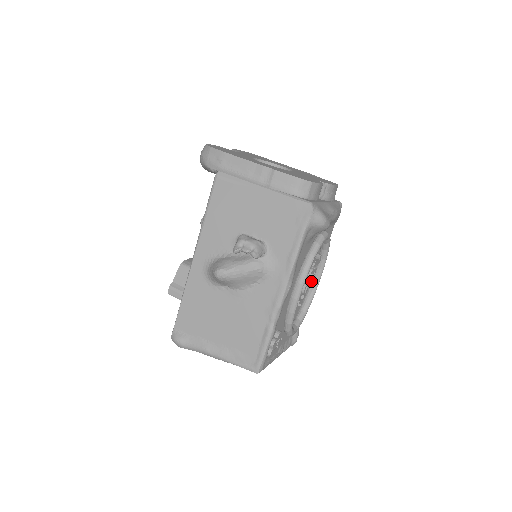
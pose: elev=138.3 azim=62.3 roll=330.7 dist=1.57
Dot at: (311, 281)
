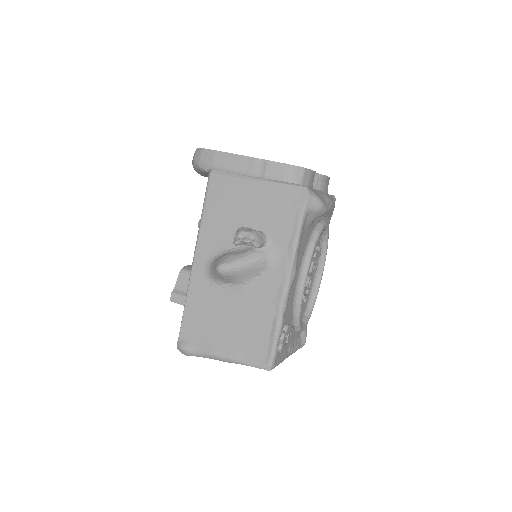
Dot at: (314, 277)
